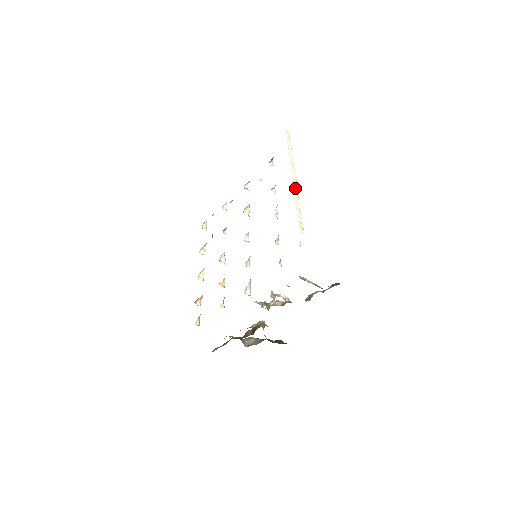
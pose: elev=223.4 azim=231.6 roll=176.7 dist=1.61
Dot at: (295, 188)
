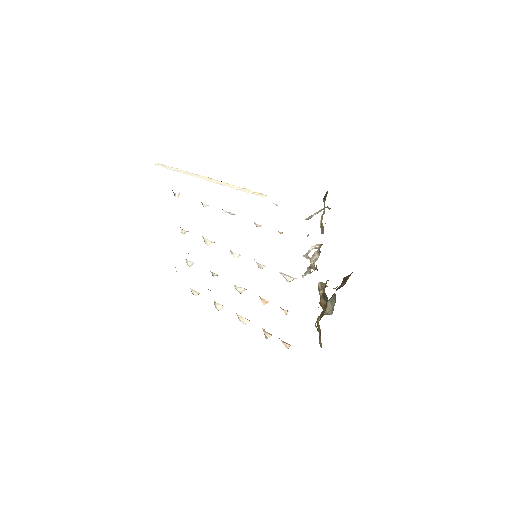
Dot at: (216, 182)
